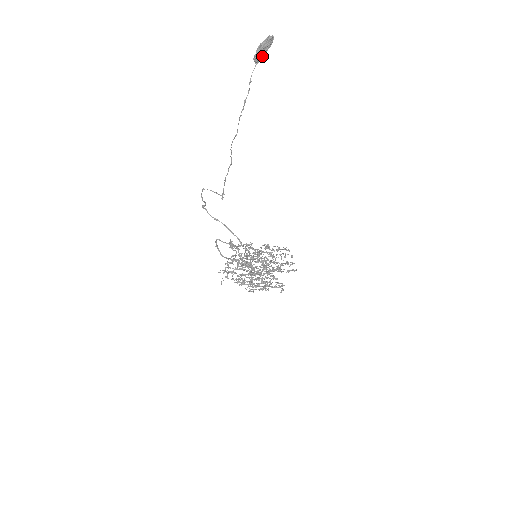
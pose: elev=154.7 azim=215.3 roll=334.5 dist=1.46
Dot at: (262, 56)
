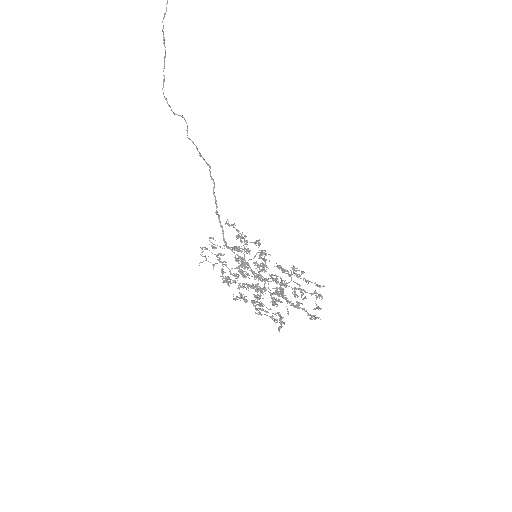
Dot at: out of frame
